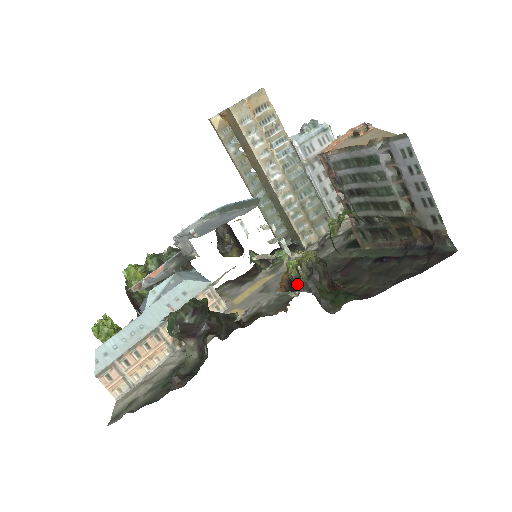
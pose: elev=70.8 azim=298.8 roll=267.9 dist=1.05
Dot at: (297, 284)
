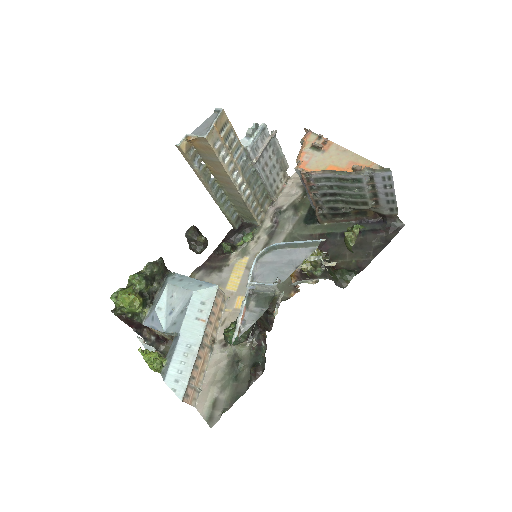
Dot at: (314, 275)
